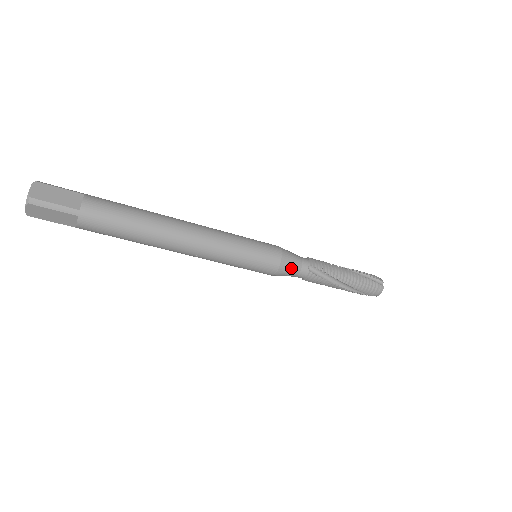
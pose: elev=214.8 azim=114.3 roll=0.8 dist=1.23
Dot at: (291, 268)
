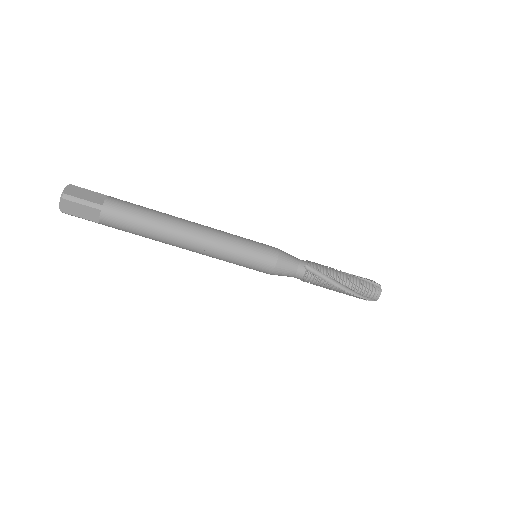
Dot at: (288, 266)
